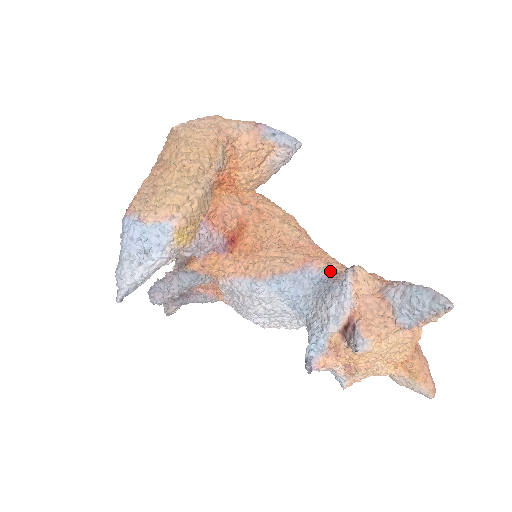
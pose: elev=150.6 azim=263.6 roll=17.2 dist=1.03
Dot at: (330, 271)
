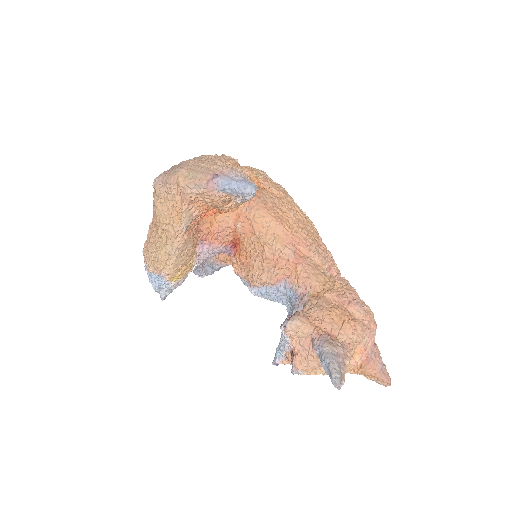
Dot at: (299, 291)
